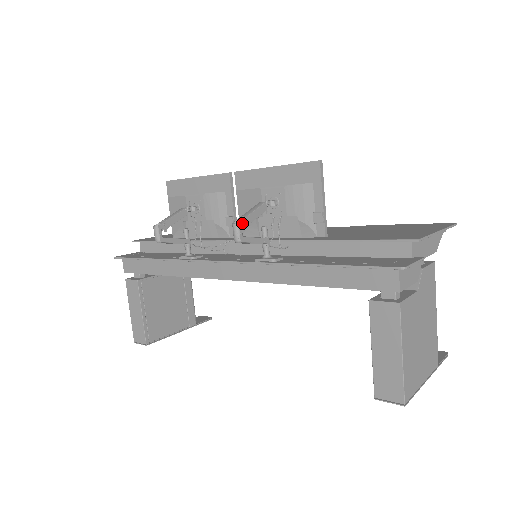
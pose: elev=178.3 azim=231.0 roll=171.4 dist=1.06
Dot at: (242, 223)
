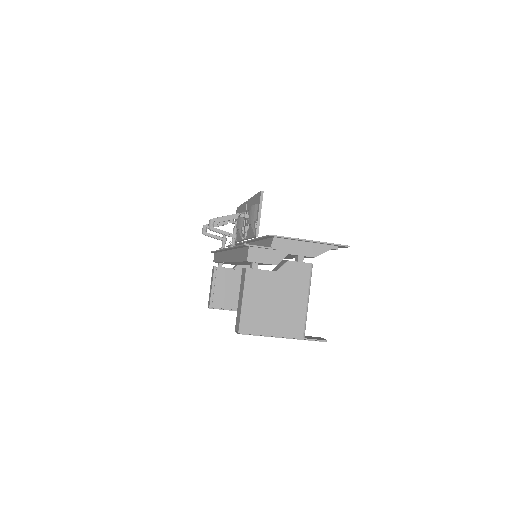
Dot at: (214, 220)
